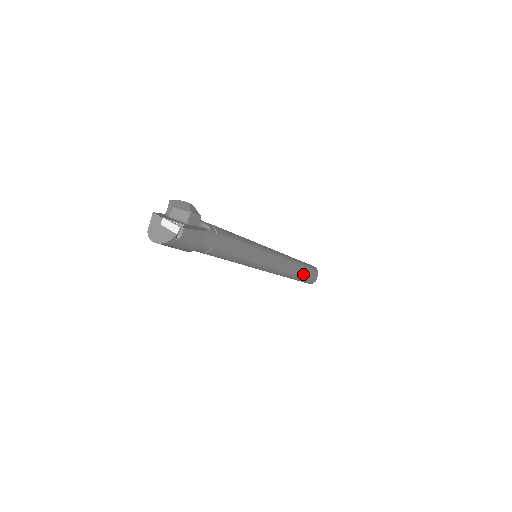
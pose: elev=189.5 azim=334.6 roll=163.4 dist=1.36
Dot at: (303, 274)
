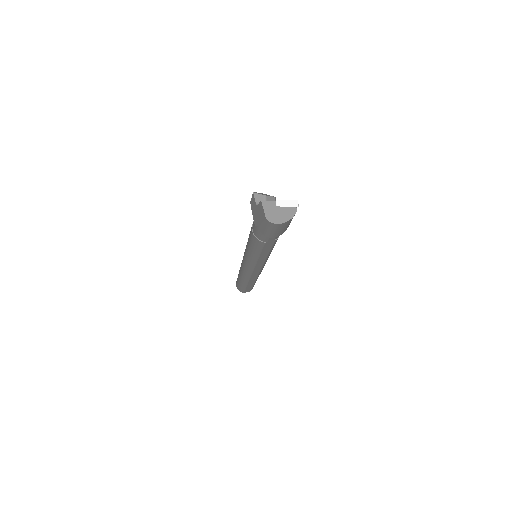
Dot at: occluded
